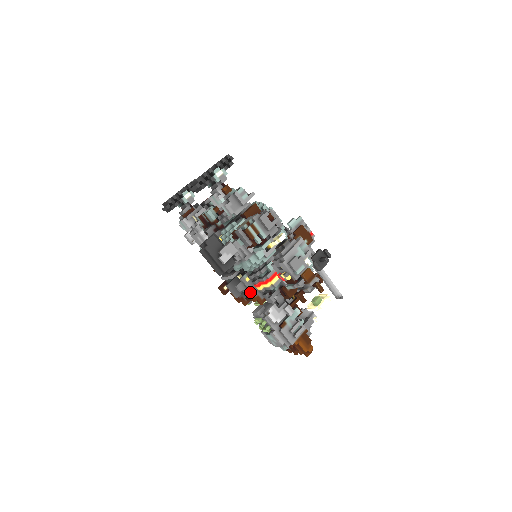
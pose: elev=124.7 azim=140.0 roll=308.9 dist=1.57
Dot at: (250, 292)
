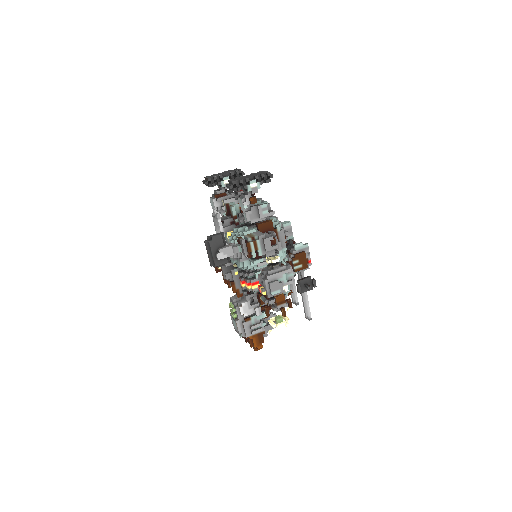
Dot at: (234, 284)
